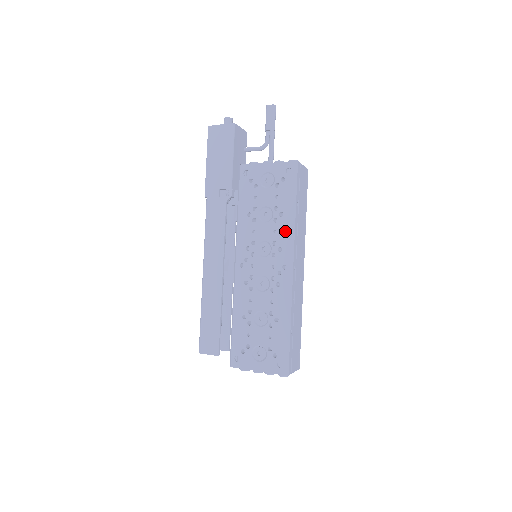
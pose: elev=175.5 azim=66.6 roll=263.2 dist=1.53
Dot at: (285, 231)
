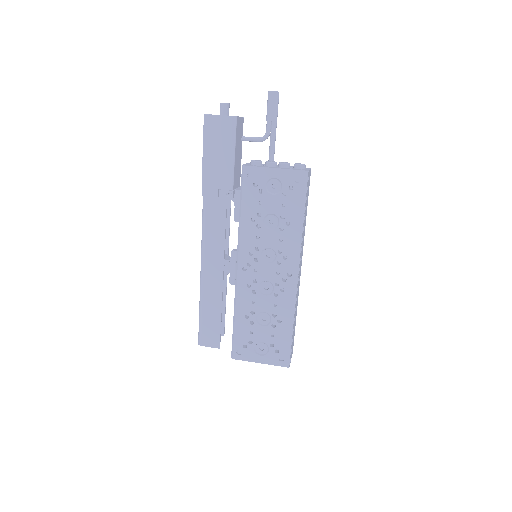
Dot at: (291, 240)
